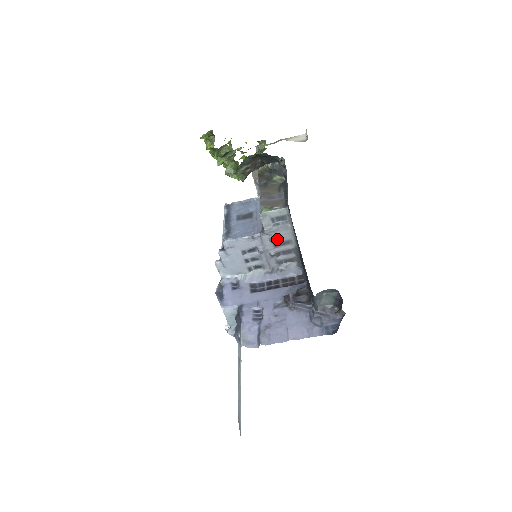
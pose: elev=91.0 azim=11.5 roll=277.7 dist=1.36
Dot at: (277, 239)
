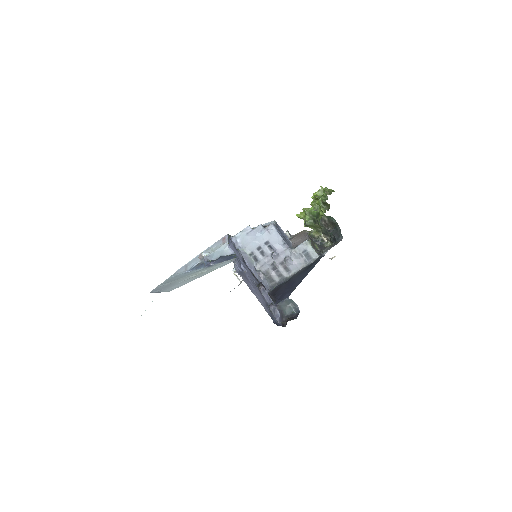
Dot at: (290, 261)
